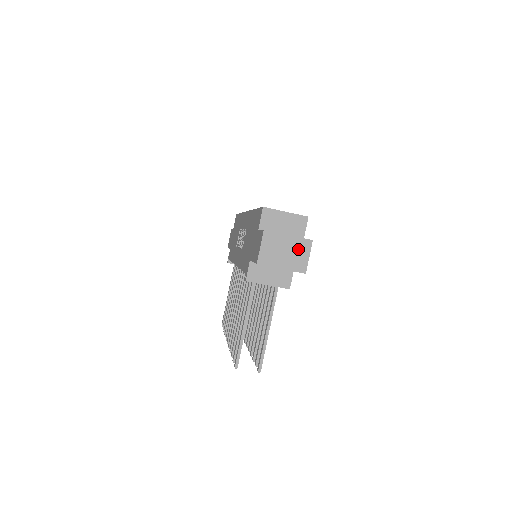
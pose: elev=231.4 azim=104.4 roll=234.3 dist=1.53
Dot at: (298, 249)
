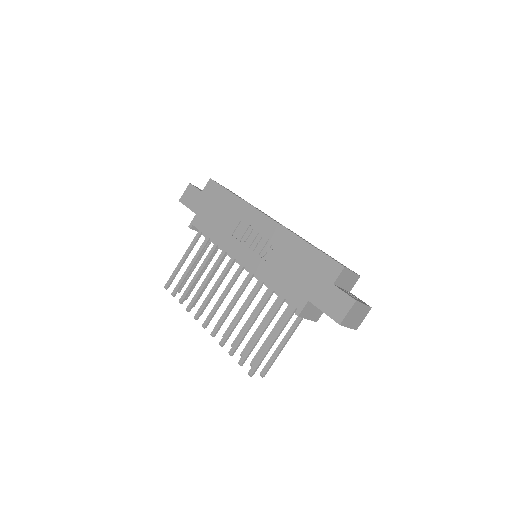
Dot at: (363, 314)
